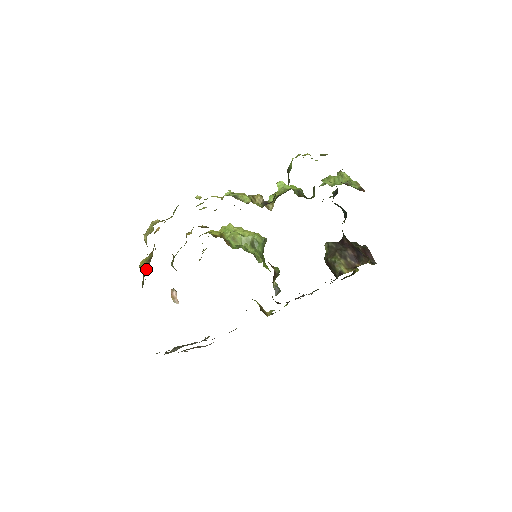
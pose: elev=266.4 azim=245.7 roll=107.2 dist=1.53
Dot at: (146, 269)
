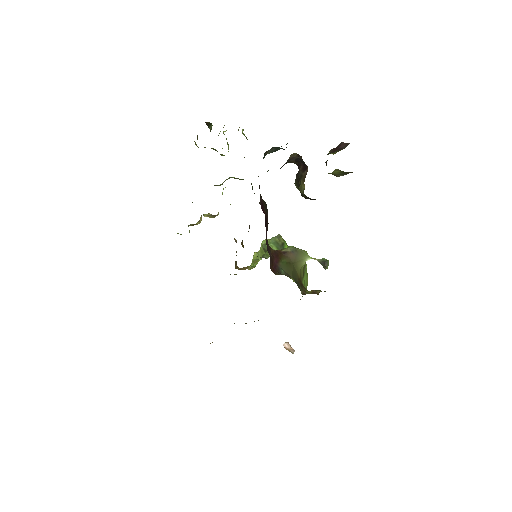
Dot at: occluded
